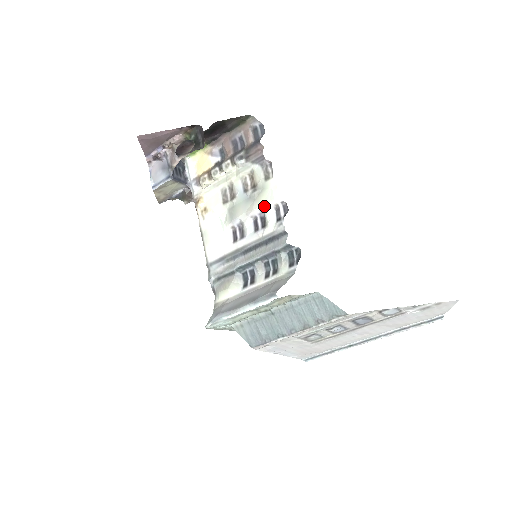
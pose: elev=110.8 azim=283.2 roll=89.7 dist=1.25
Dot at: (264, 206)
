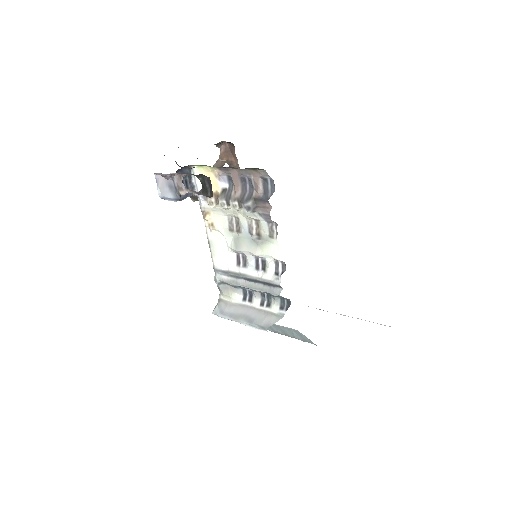
Dot at: (266, 256)
